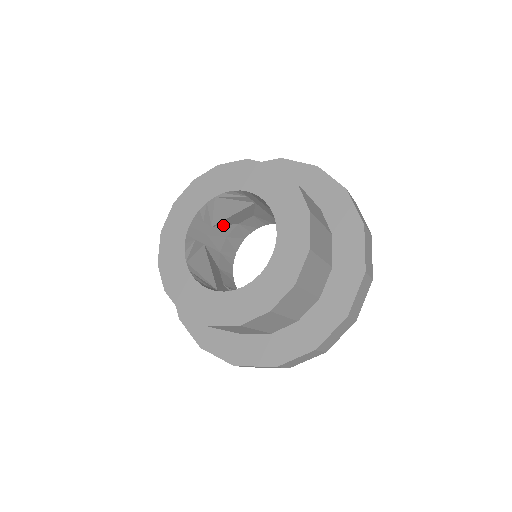
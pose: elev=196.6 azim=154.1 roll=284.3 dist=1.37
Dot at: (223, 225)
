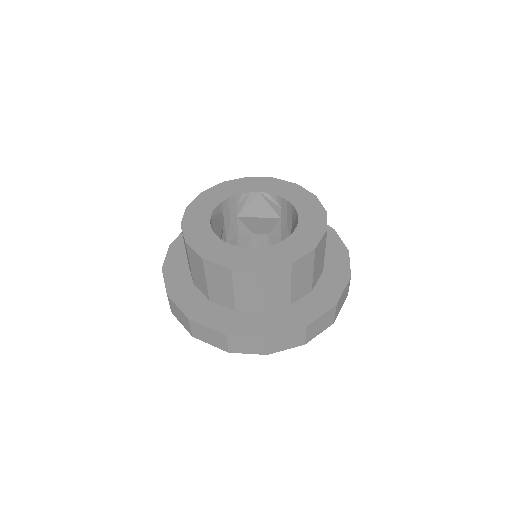
Dot at: (244, 223)
